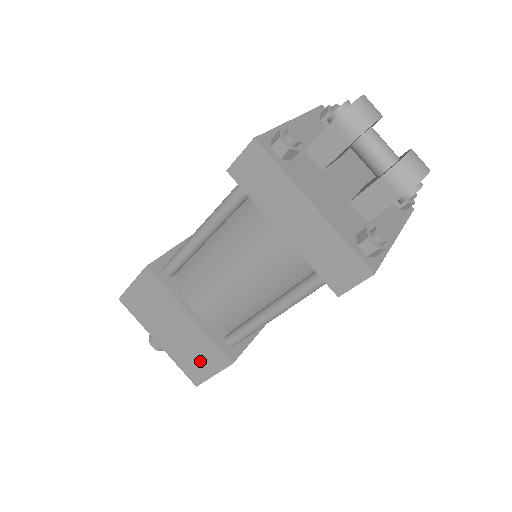
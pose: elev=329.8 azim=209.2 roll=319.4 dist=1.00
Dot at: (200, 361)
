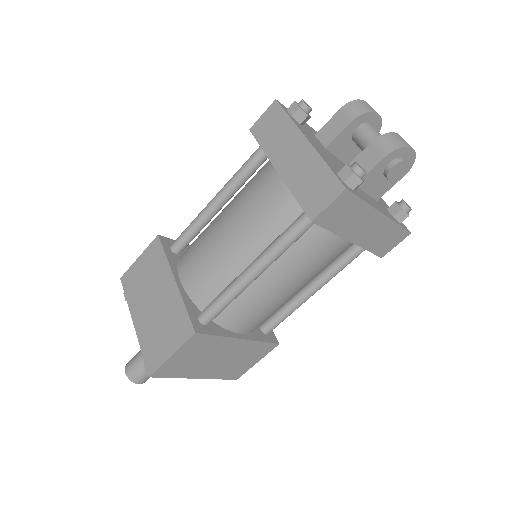
Dot at: (165, 338)
